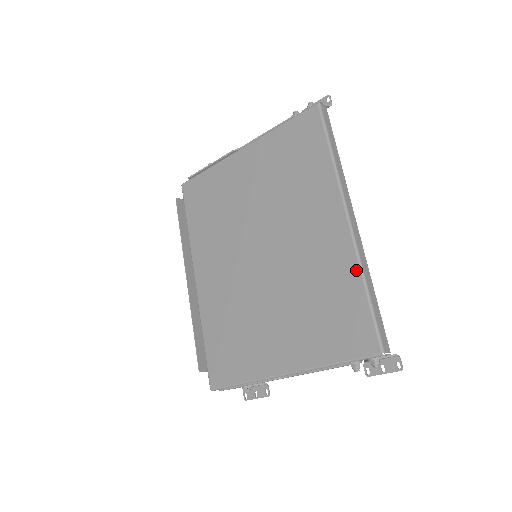
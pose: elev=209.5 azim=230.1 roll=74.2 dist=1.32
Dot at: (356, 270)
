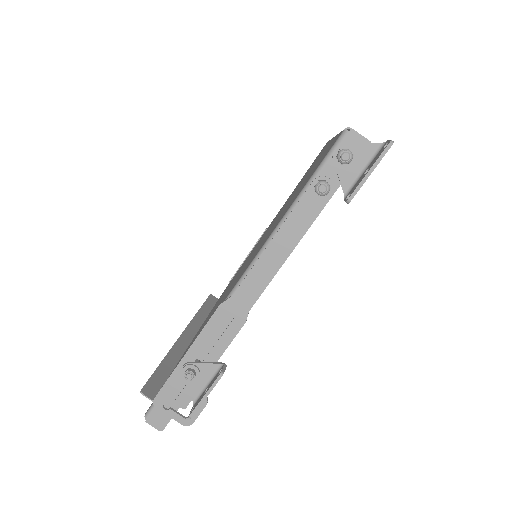
Dot at: (332, 140)
